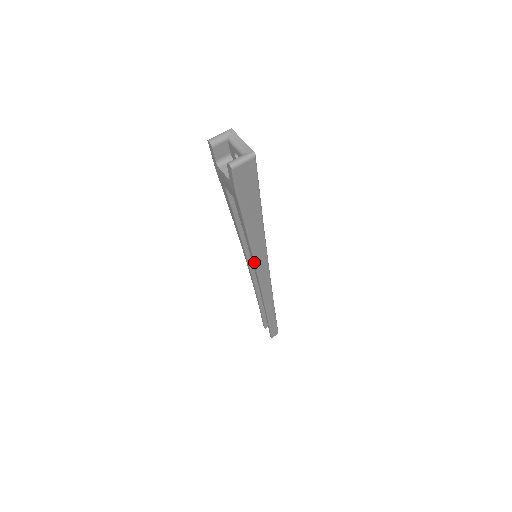
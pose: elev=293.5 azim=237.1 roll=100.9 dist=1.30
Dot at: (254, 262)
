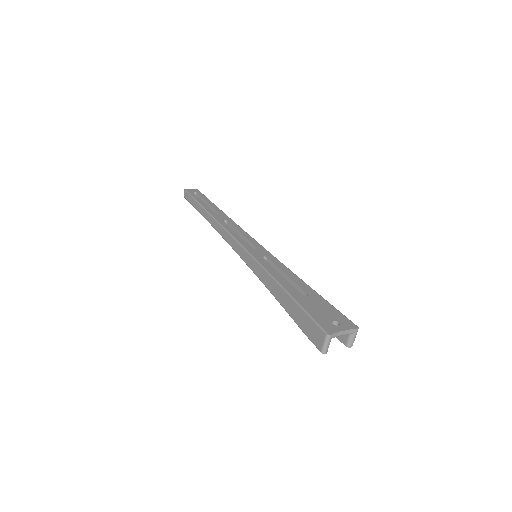
Dot at: occluded
